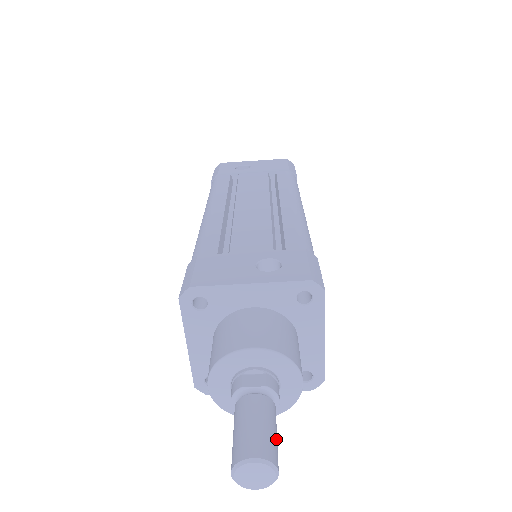
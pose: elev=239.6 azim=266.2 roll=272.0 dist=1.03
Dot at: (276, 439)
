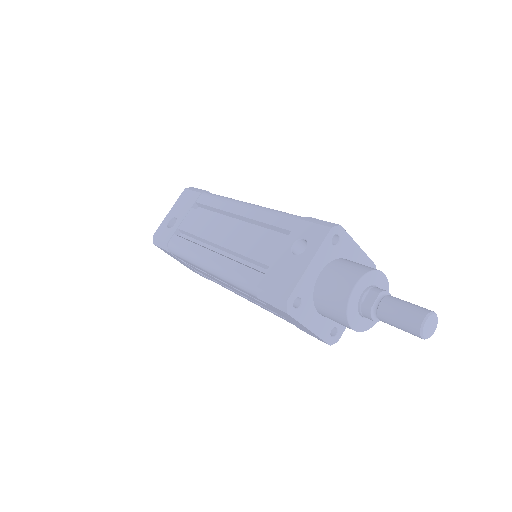
Dot at: (415, 305)
